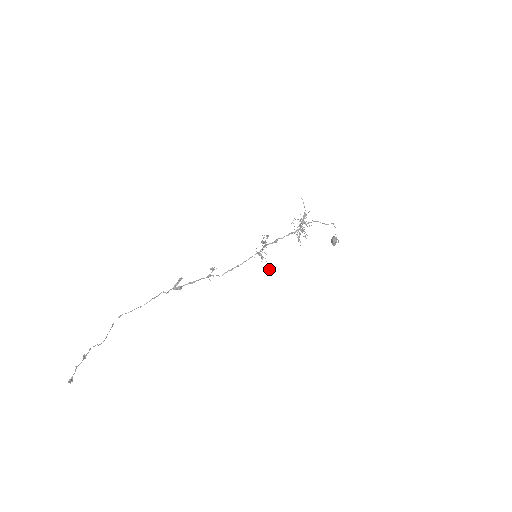
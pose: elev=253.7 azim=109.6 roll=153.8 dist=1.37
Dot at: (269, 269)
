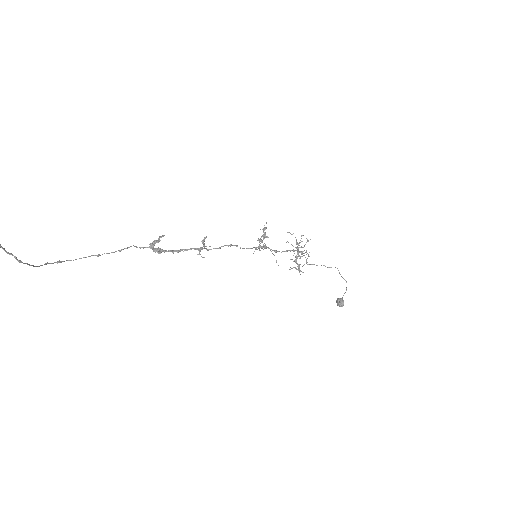
Dot at: (278, 265)
